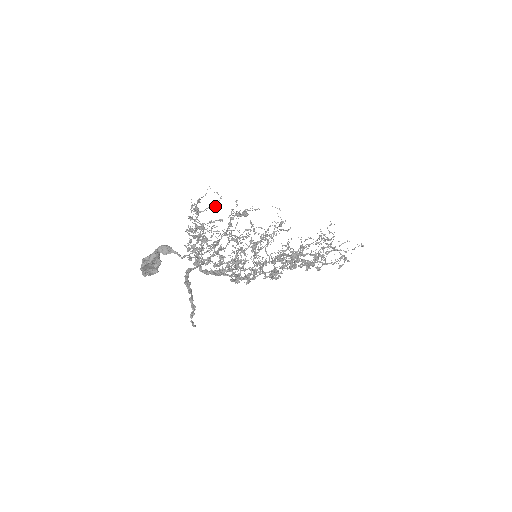
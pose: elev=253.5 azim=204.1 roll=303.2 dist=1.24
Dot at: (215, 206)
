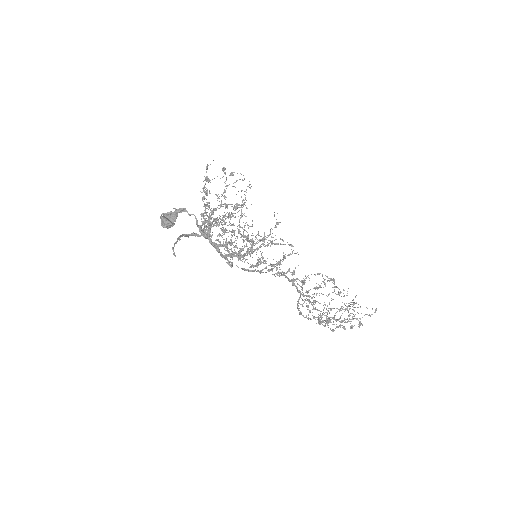
Dot at: occluded
